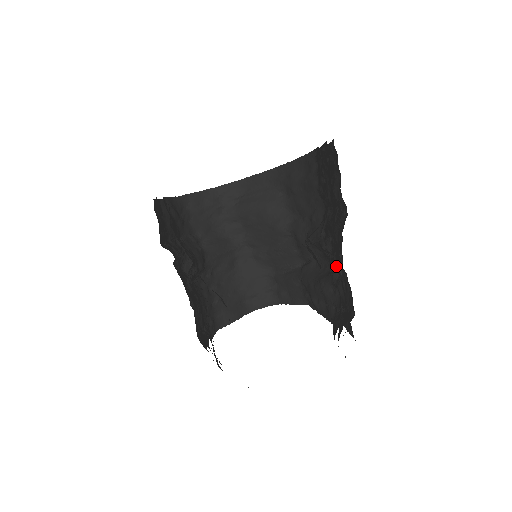
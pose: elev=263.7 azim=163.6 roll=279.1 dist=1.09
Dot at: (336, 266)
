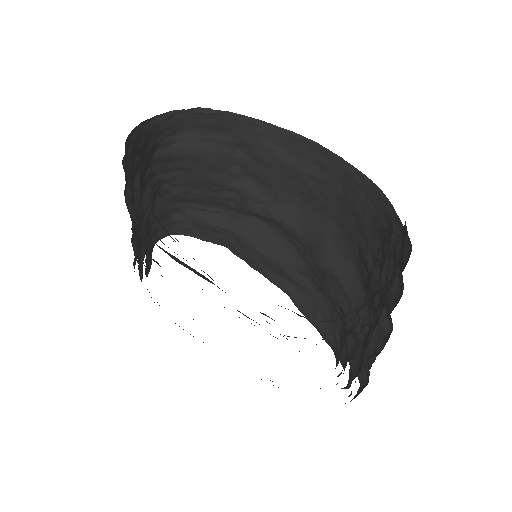
Dot at: occluded
